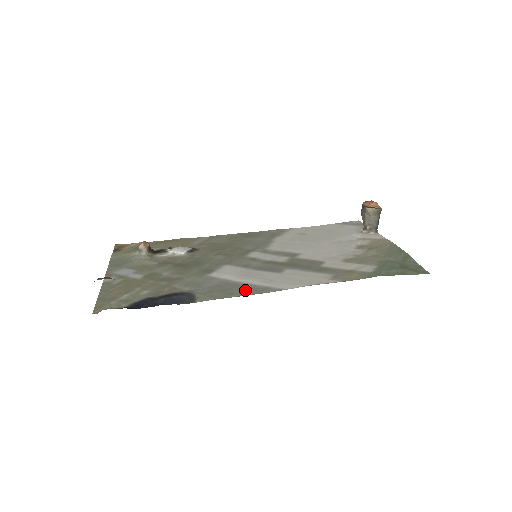
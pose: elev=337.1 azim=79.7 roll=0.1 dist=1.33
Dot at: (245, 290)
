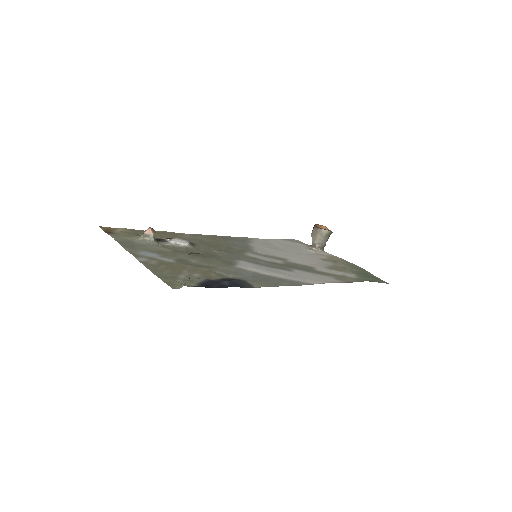
Dot at: (283, 282)
